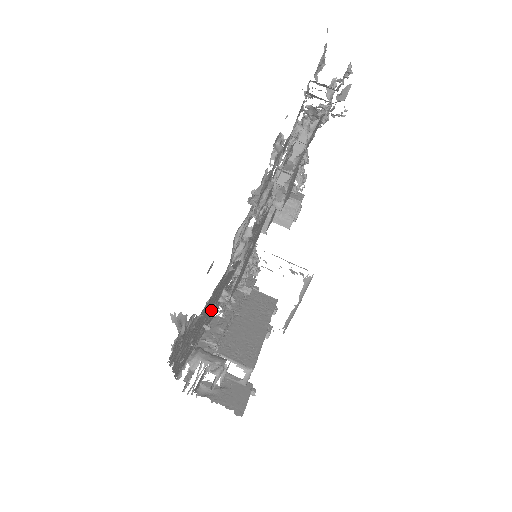
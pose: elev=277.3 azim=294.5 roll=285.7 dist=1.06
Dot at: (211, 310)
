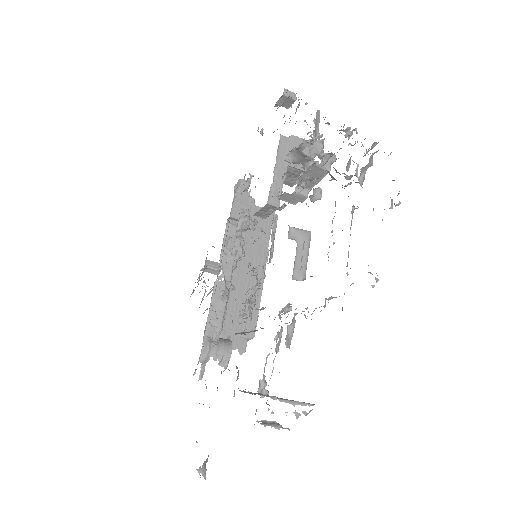
Dot at: occluded
